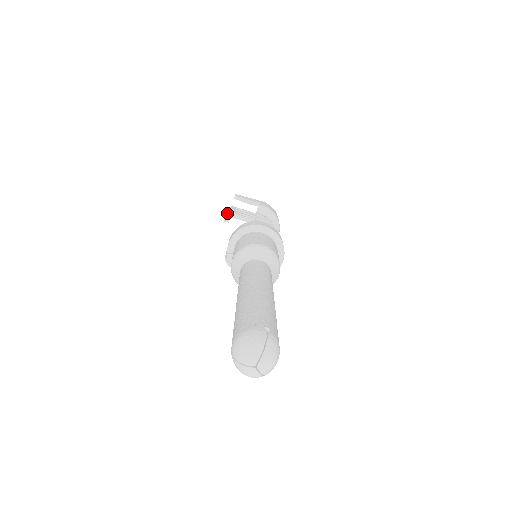
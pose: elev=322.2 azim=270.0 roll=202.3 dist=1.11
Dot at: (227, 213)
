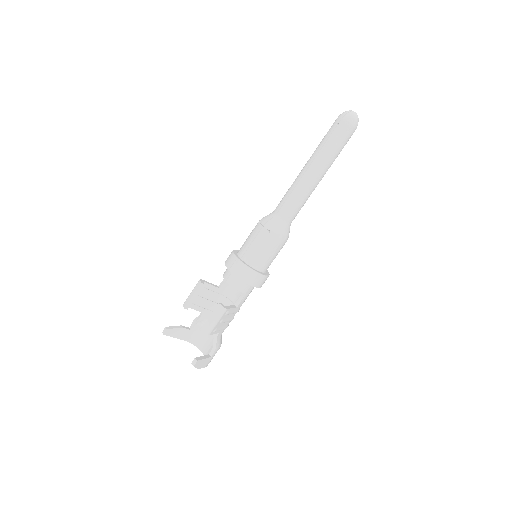
Dot at: (200, 279)
